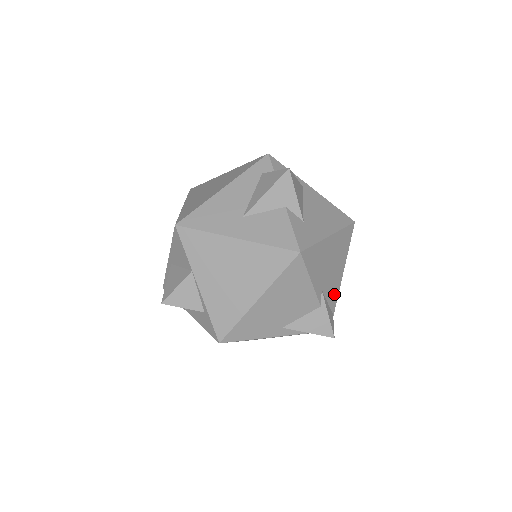
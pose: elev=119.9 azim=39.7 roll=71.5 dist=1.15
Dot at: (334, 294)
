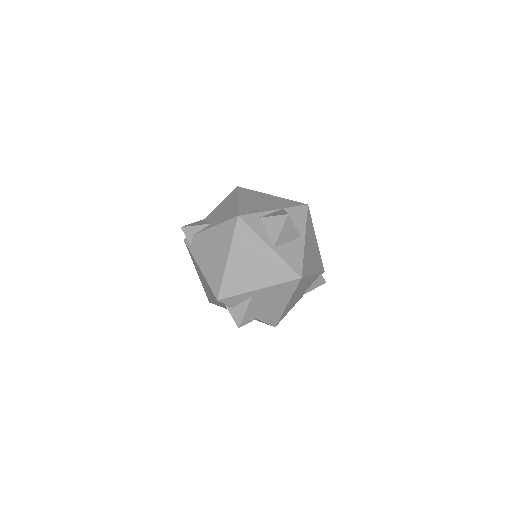
Dot at: (314, 279)
